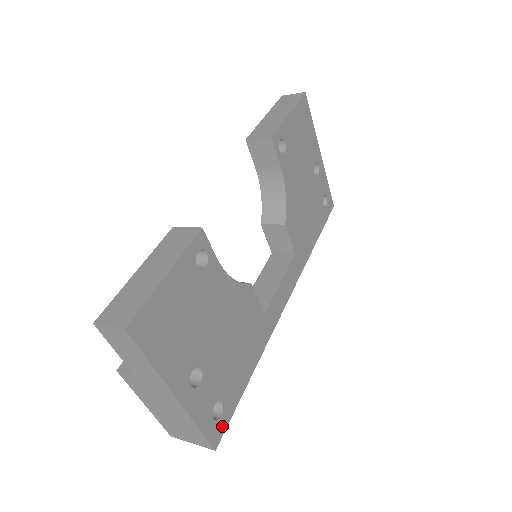
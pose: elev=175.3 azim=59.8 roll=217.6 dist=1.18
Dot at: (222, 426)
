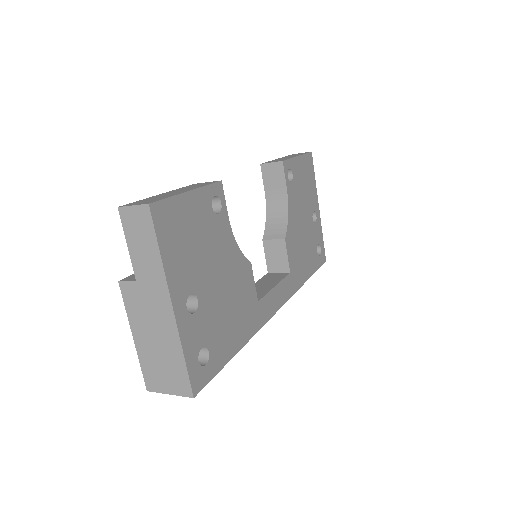
Dot at: (204, 378)
